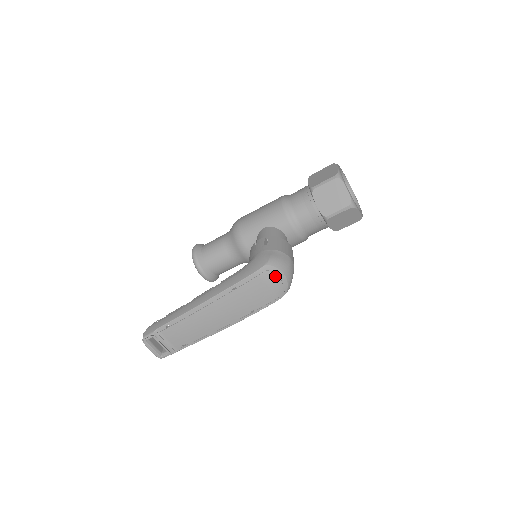
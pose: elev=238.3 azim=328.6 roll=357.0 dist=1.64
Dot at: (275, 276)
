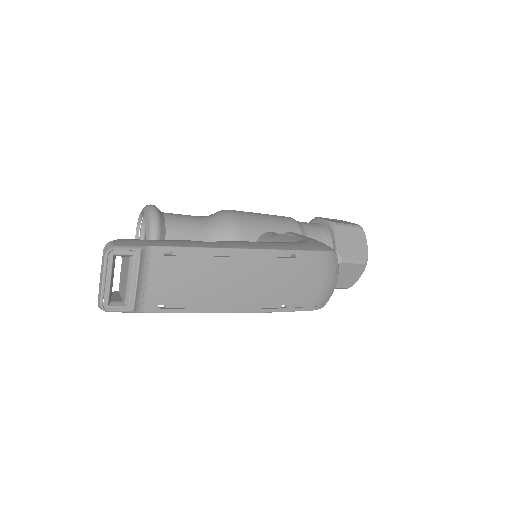
Dot at: (333, 273)
